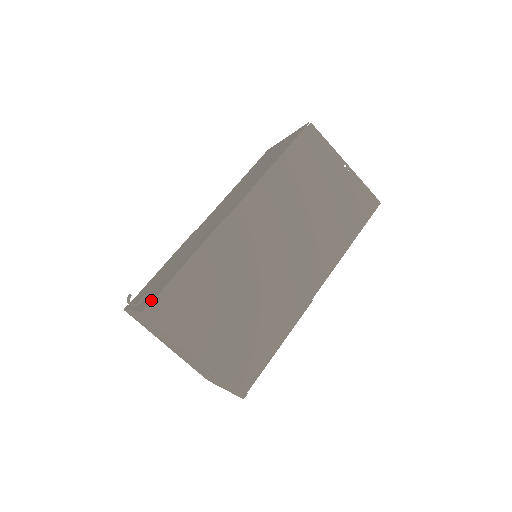
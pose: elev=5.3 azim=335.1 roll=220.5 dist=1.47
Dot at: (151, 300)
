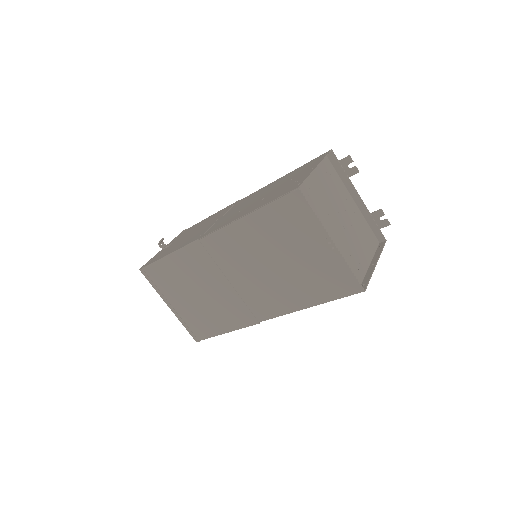
Dot at: (148, 264)
